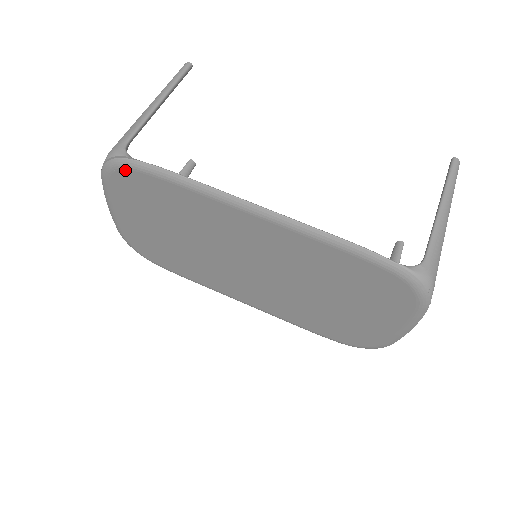
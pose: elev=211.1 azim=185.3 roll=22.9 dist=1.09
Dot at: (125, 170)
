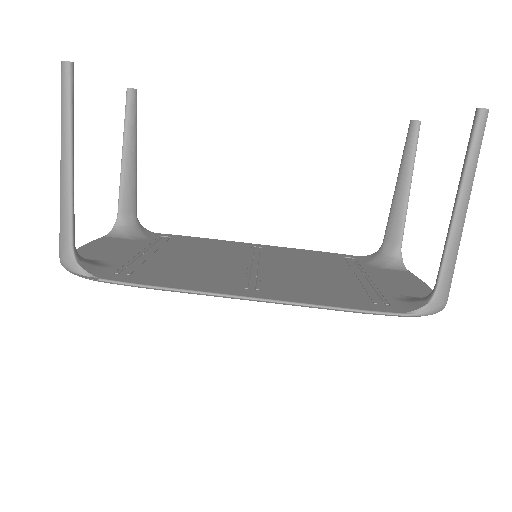
Dot at: occluded
